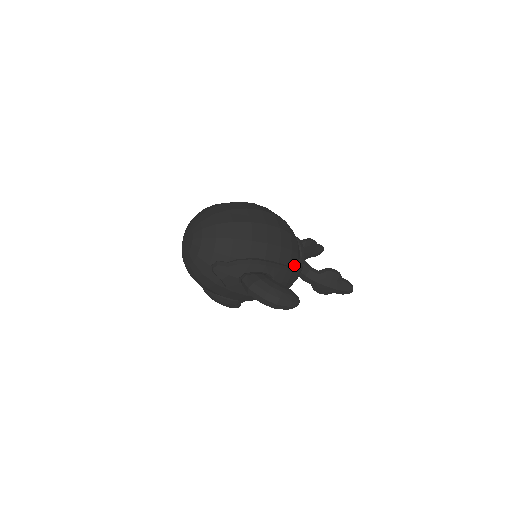
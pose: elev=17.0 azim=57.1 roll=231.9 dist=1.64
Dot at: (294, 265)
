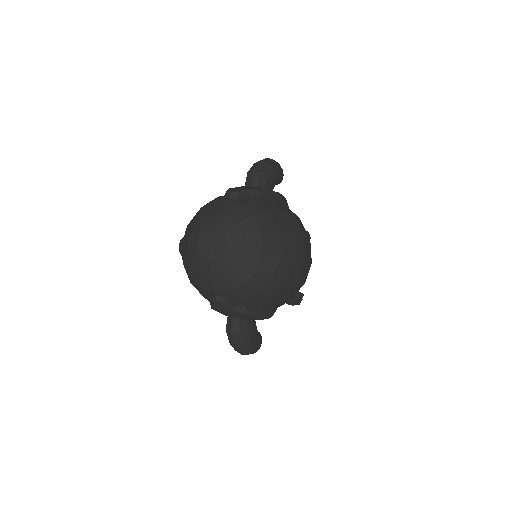
Dot at: occluded
